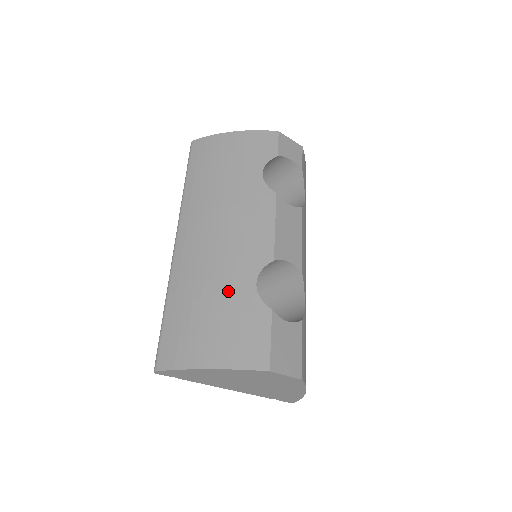
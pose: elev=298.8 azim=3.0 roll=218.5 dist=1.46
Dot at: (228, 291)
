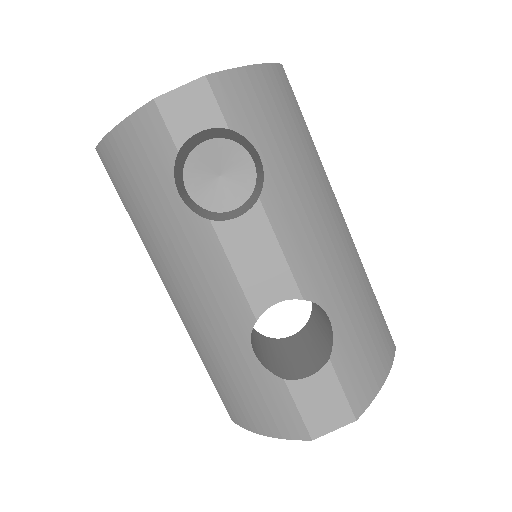
Dot at: (235, 363)
